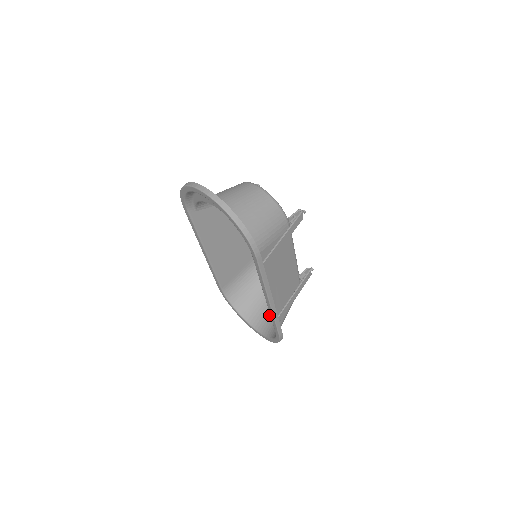
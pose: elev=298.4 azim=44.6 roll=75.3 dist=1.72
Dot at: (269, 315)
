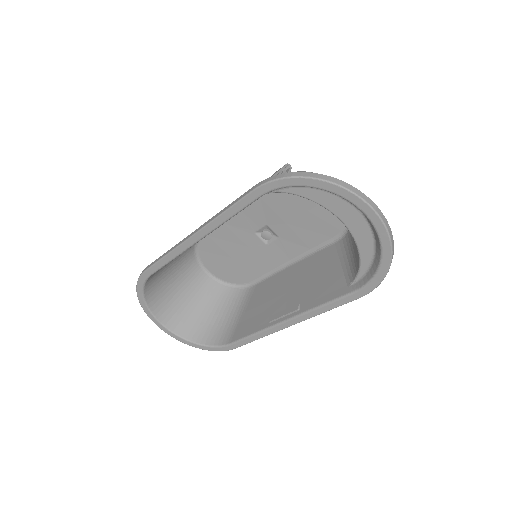
Dot at: (189, 311)
